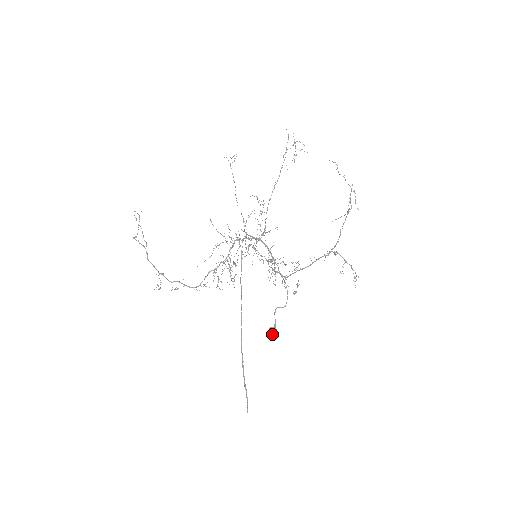
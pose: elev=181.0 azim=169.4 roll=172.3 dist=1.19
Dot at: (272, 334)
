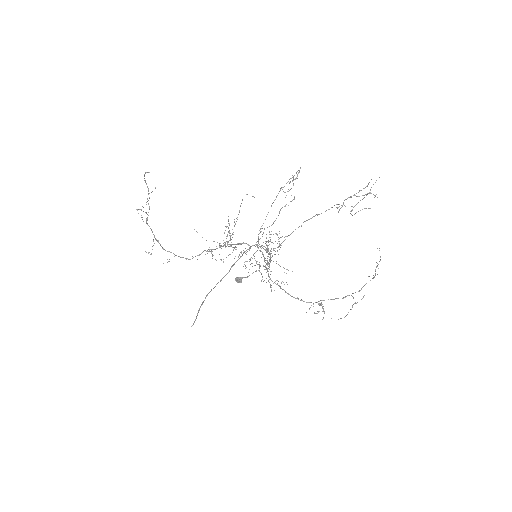
Dot at: (237, 282)
